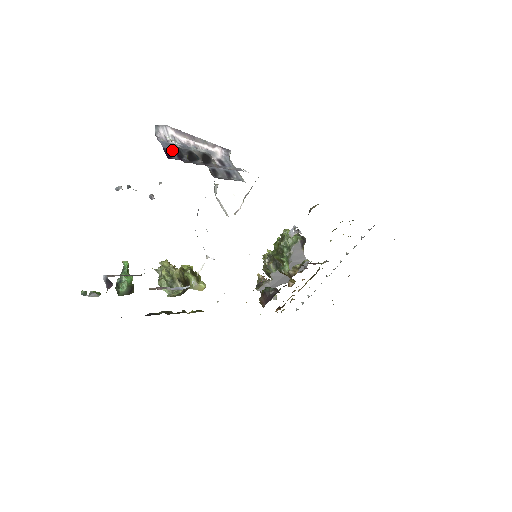
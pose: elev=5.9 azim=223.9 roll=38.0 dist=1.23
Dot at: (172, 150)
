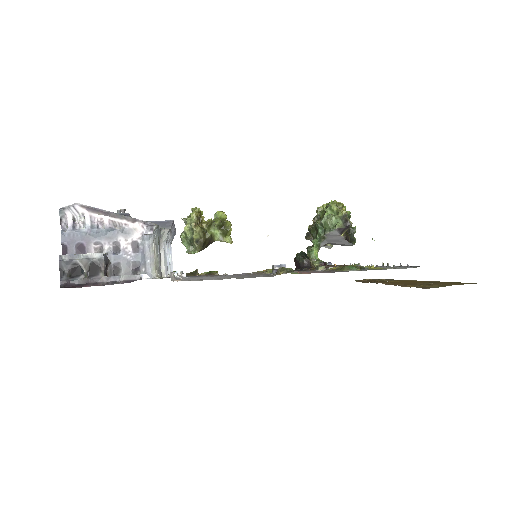
Dot at: (72, 244)
